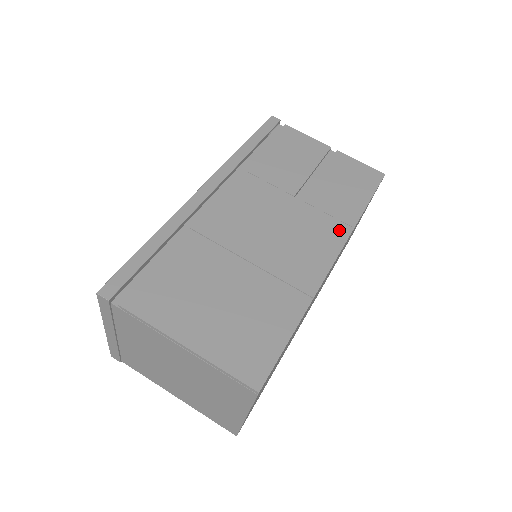
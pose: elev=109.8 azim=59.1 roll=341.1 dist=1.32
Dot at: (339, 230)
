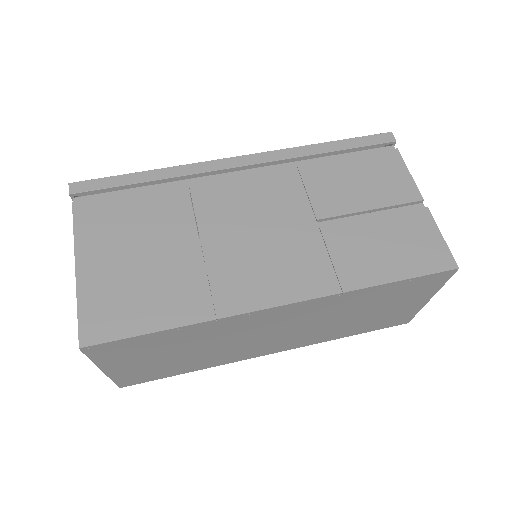
Dot at: (323, 282)
